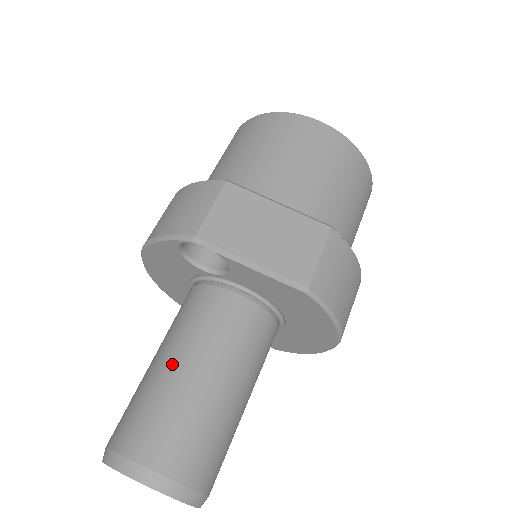
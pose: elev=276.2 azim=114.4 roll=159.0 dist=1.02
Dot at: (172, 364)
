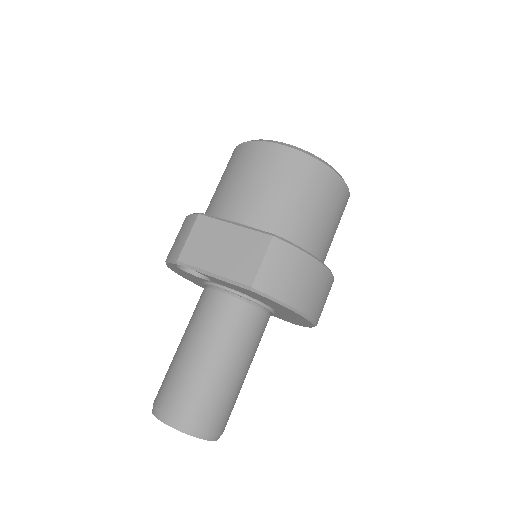
Dot at: (183, 347)
